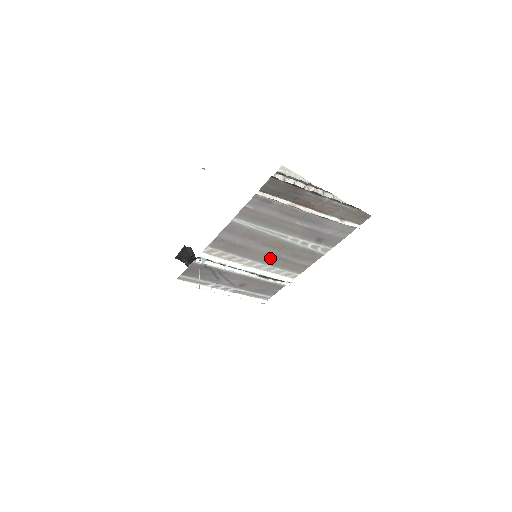
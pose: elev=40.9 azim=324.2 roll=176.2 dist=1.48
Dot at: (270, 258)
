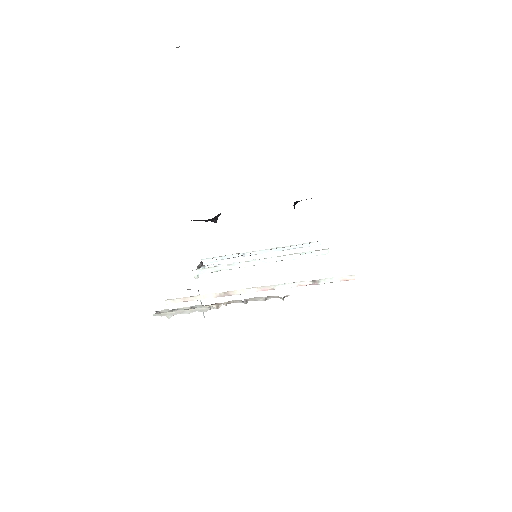
Dot at: occluded
